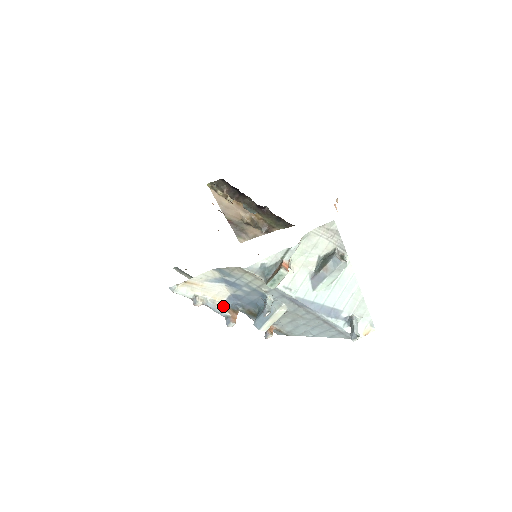
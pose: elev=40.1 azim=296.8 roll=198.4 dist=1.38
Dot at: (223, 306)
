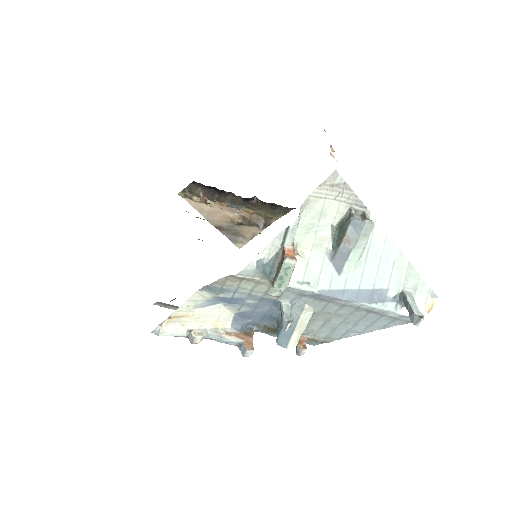
Dot at: (230, 332)
